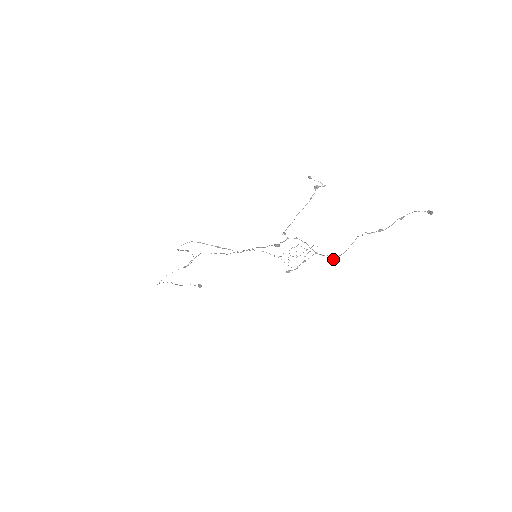
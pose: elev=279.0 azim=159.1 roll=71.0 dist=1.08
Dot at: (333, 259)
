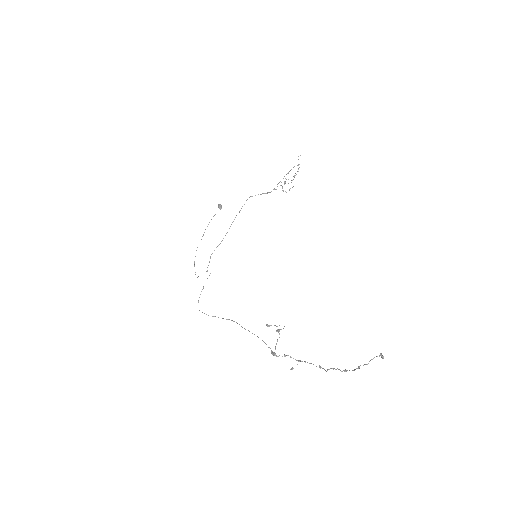
Dot at: occluded
